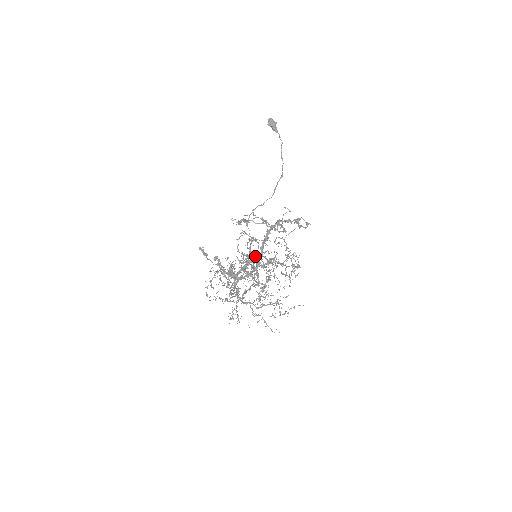
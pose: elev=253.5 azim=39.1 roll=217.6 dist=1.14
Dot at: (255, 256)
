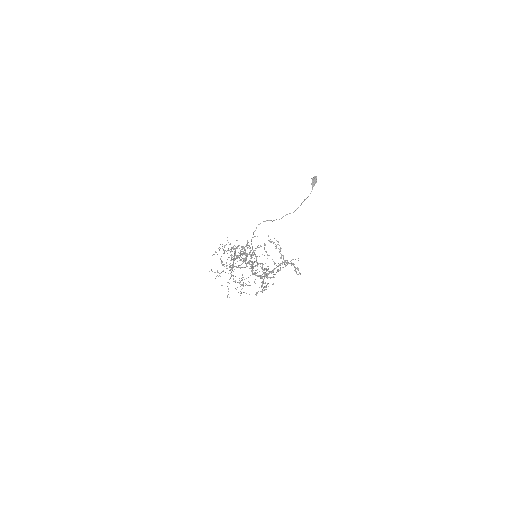
Dot at: (252, 252)
